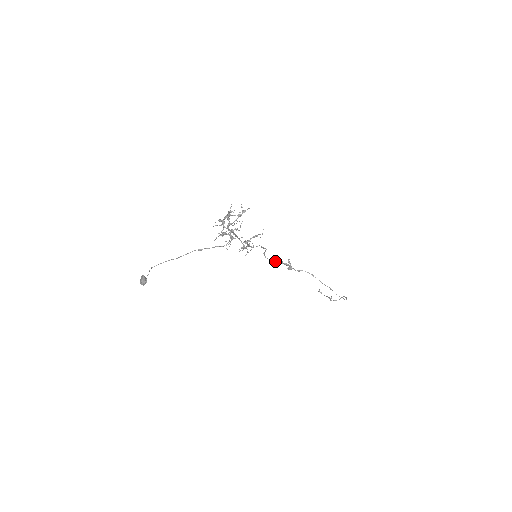
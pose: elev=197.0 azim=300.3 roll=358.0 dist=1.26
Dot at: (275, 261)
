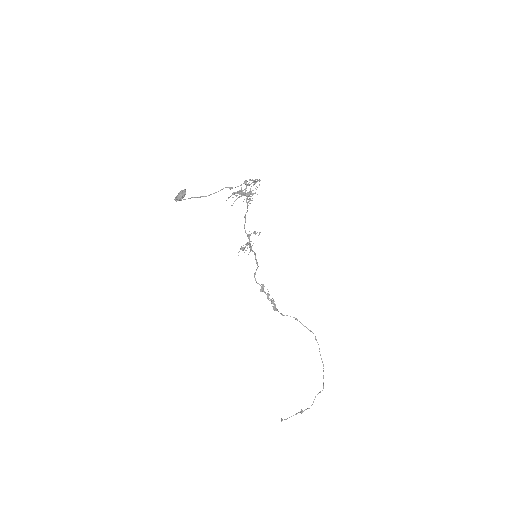
Dot at: (263, 290)
